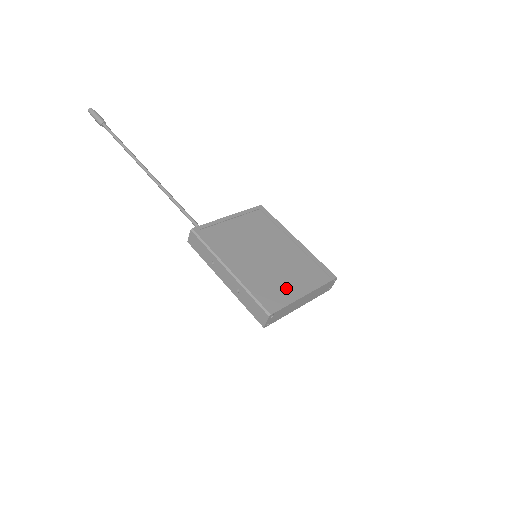
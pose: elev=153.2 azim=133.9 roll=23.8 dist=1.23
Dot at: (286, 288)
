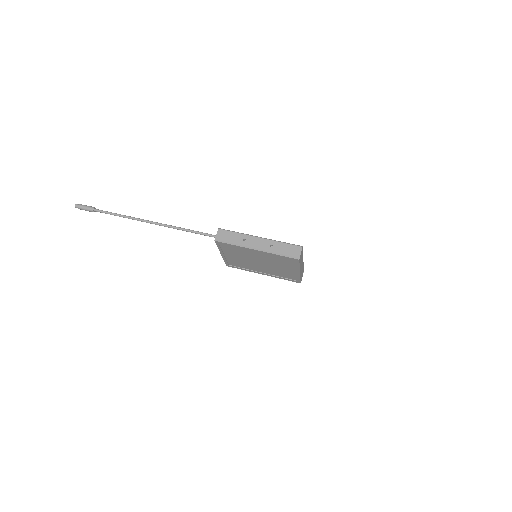
Dot at: occluded
